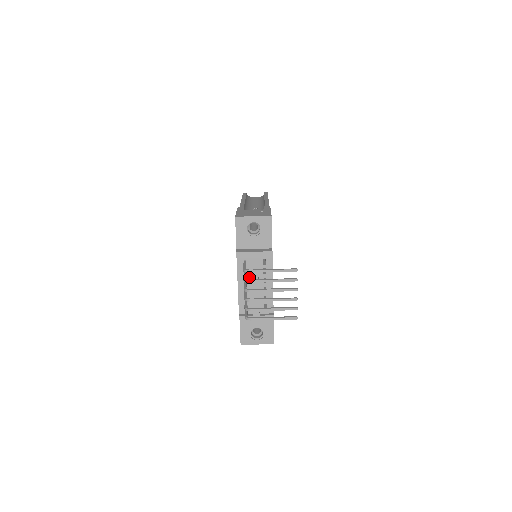
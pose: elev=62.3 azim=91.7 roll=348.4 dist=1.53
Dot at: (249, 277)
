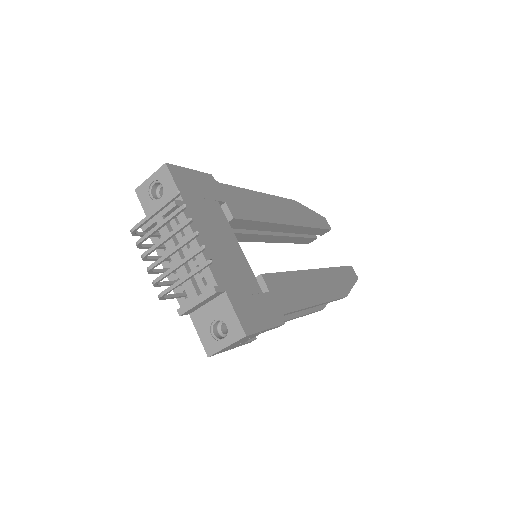
Dot at: occluded
